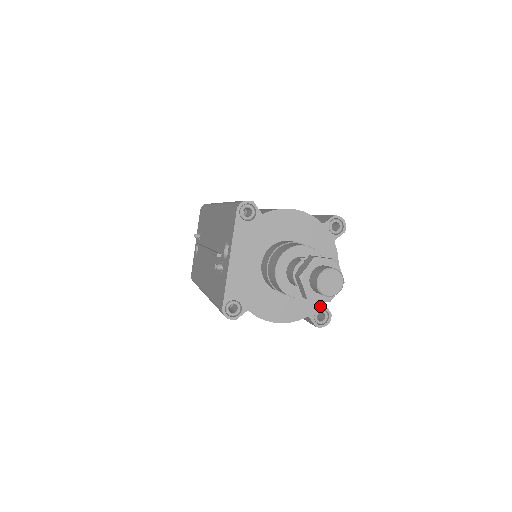
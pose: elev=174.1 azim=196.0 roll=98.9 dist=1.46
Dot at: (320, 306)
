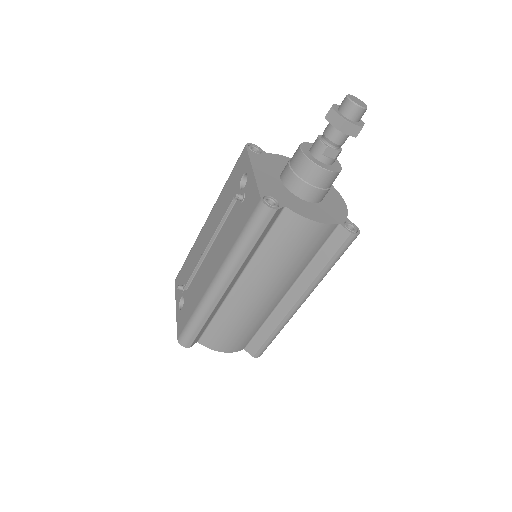
Dot at: (345, 219)
